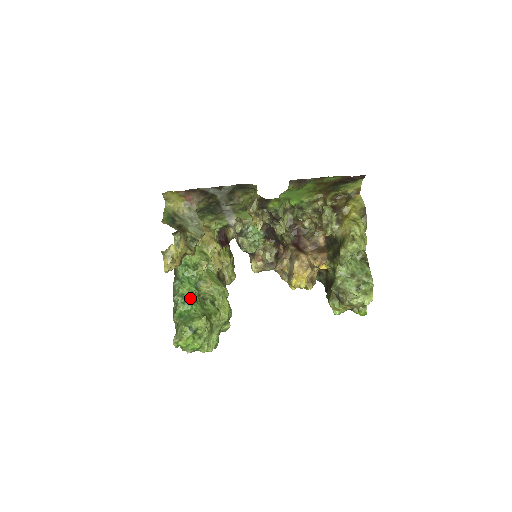
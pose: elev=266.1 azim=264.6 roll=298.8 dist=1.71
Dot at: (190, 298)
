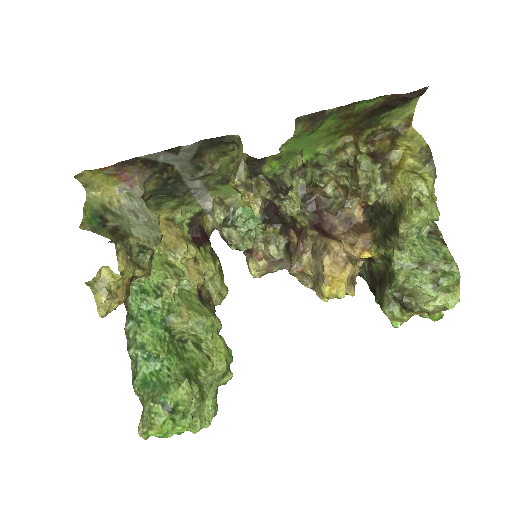
Dot at: (156, 350)
